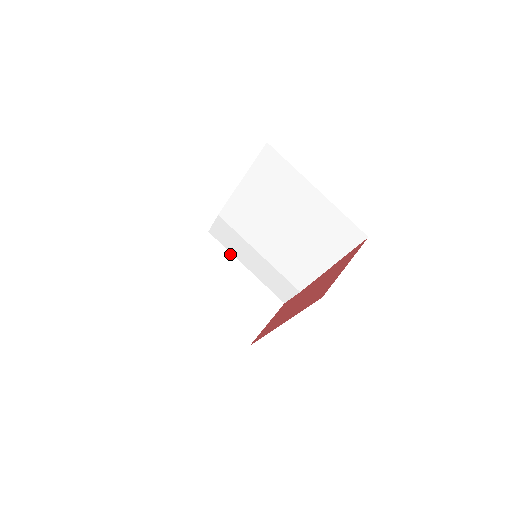
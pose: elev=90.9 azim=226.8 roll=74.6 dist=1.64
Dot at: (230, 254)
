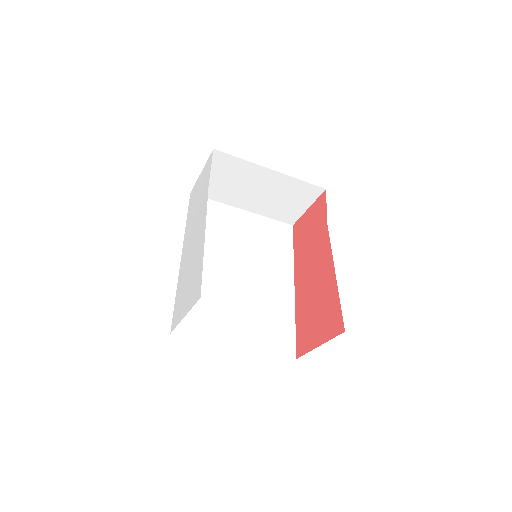
Dot at: (249, 163)
